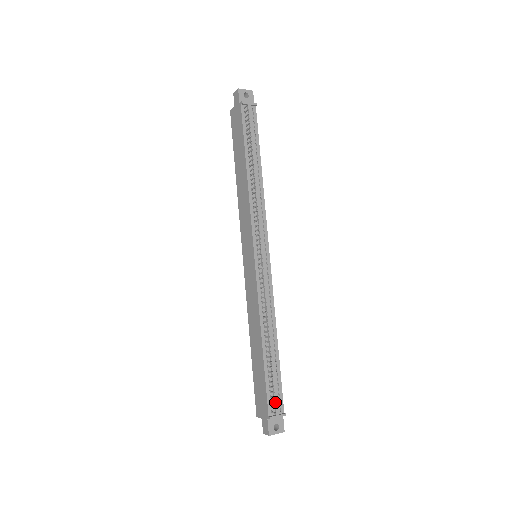
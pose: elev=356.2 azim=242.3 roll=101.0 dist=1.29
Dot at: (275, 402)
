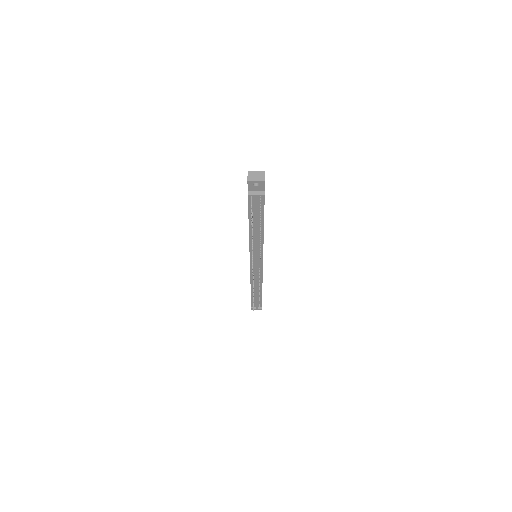
Dot at: (253, 309)
